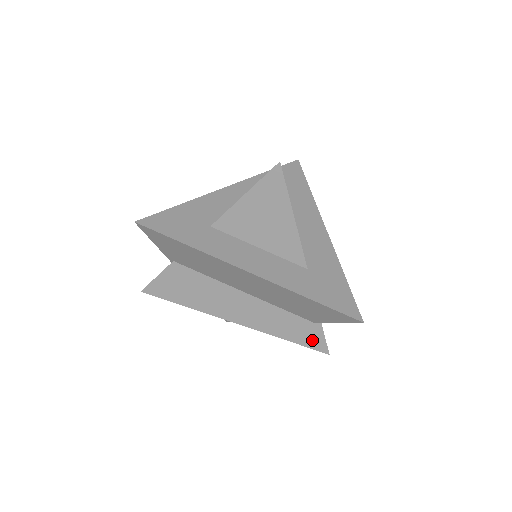
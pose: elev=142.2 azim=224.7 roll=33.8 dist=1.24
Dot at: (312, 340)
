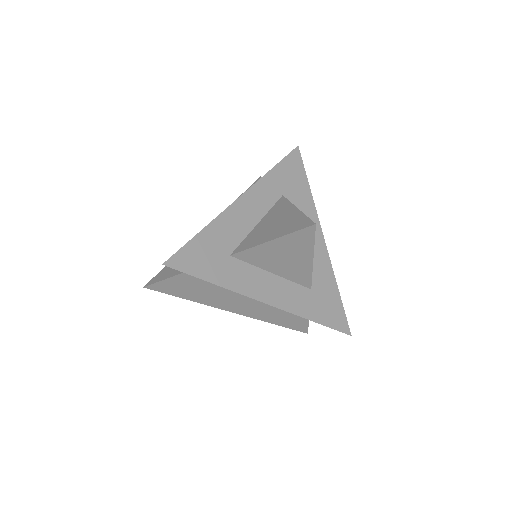
Dot at: (297, 326)
